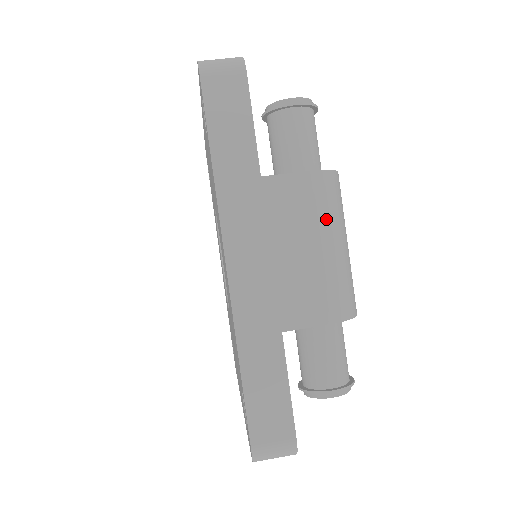
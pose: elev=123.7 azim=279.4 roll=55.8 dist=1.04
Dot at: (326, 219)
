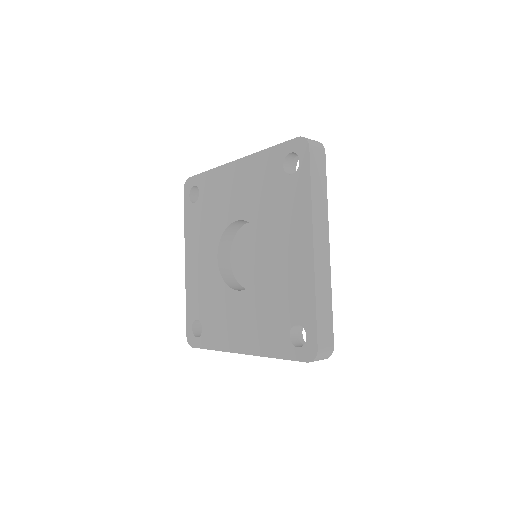
Dot at: occluded
